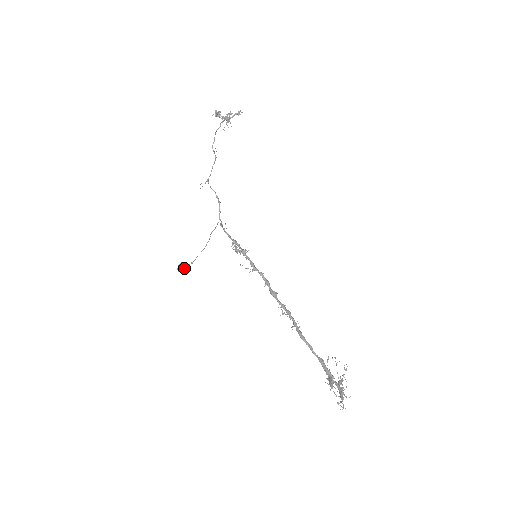
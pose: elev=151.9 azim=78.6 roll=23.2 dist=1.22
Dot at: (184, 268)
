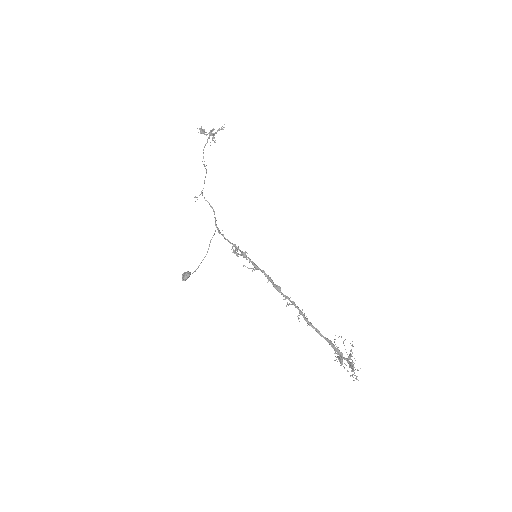
Dot at: (188, 277)
